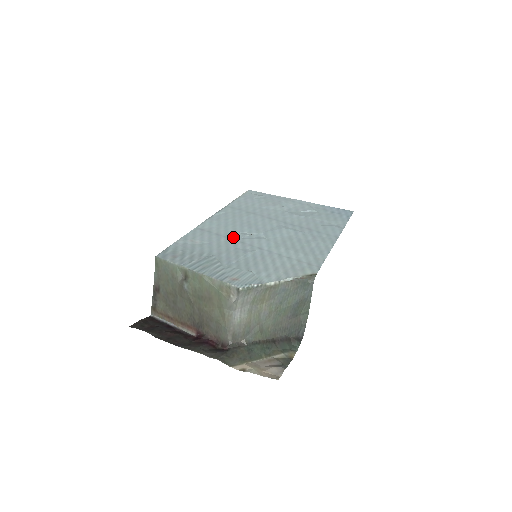
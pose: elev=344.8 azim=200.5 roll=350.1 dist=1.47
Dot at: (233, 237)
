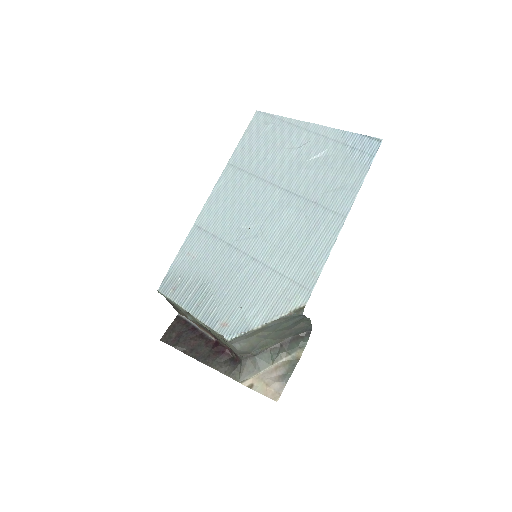
Dot at: (229, 240)
